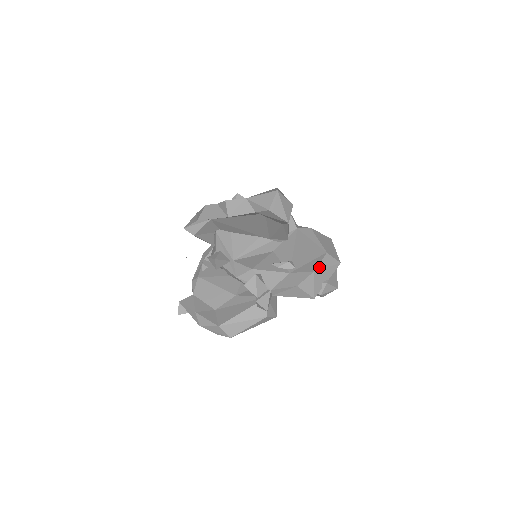
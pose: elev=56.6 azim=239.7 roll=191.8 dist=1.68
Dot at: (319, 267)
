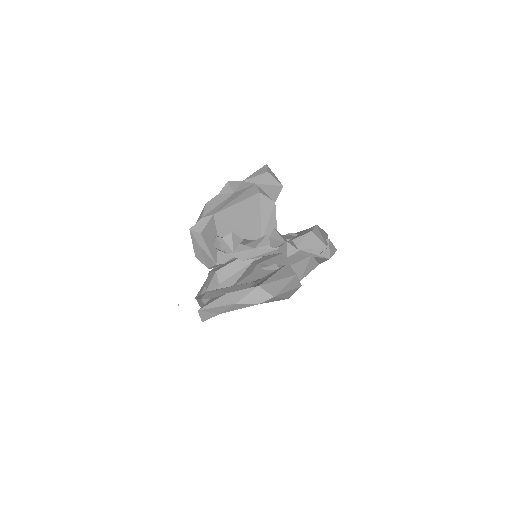
Dot at: occluded
